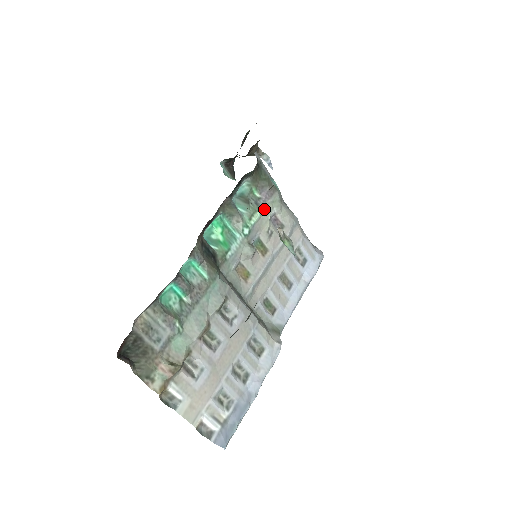
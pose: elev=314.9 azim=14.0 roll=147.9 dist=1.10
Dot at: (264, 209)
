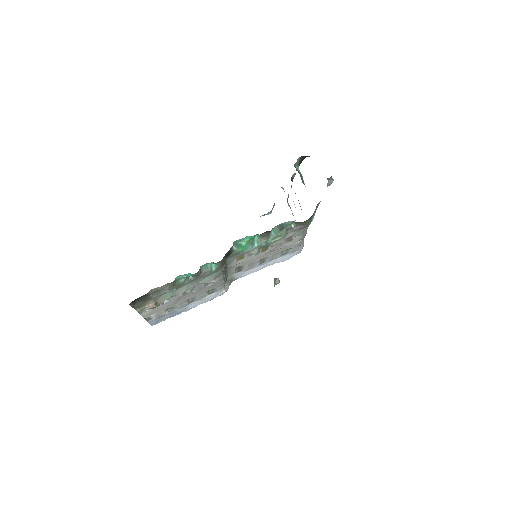
Dot at: (288, 234)
